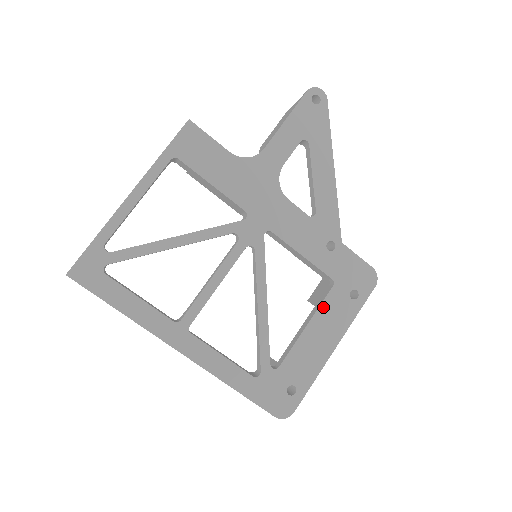
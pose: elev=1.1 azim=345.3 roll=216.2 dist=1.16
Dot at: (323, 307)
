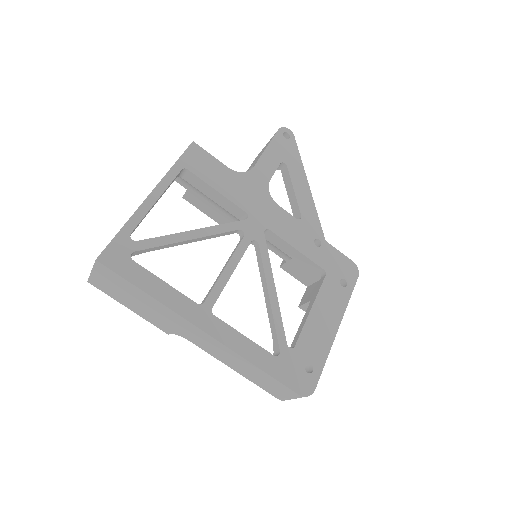
Dot at: (321, 293)
